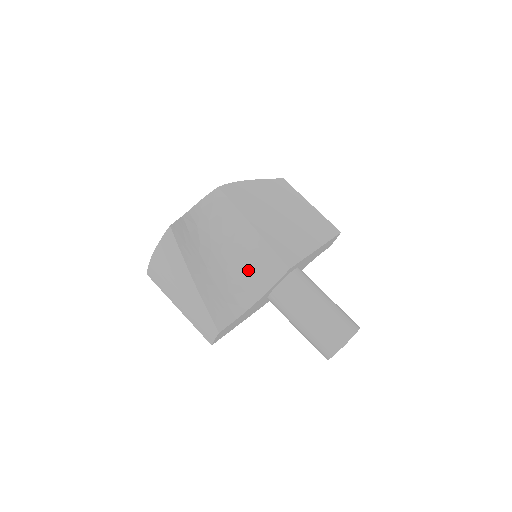
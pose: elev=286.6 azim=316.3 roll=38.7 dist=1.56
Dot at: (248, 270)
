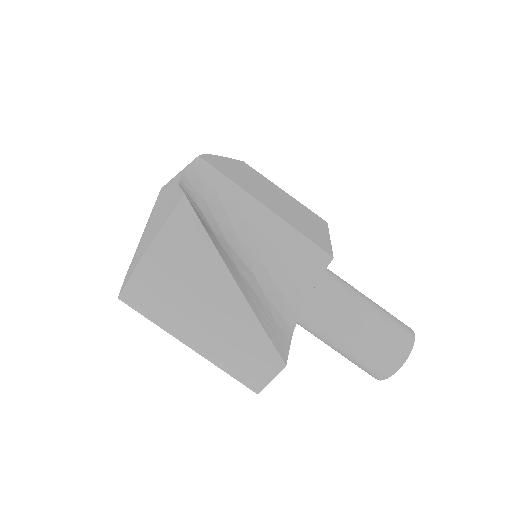
Dot at: (277, 268)
